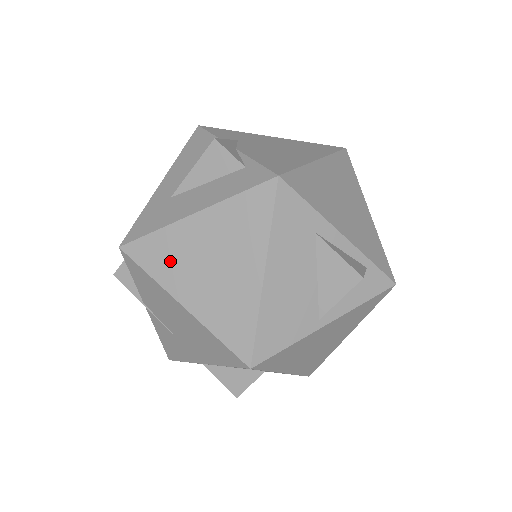
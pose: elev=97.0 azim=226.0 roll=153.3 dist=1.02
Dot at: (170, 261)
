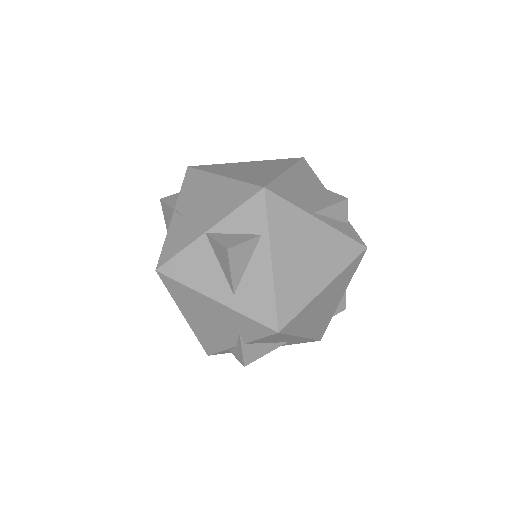
Dot at: (222, 168)
